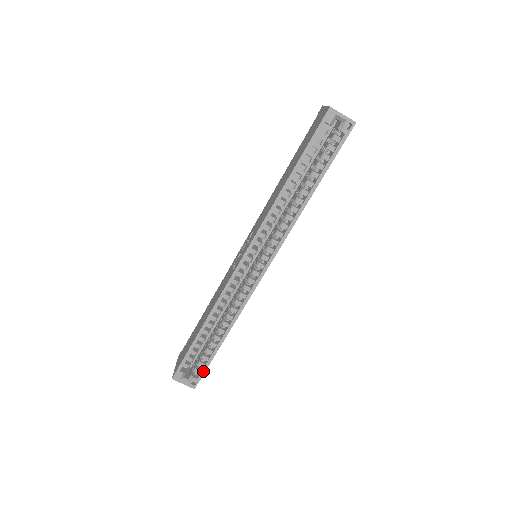
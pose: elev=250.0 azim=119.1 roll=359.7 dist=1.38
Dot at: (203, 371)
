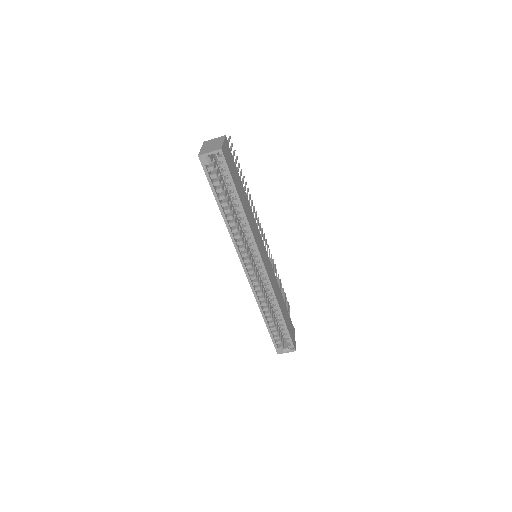
Dot at: (290, 339)
